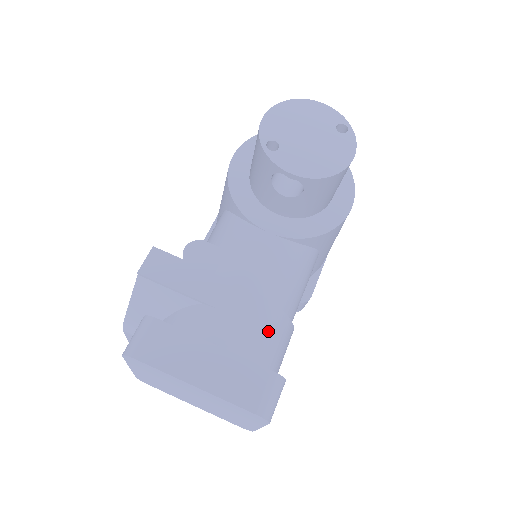
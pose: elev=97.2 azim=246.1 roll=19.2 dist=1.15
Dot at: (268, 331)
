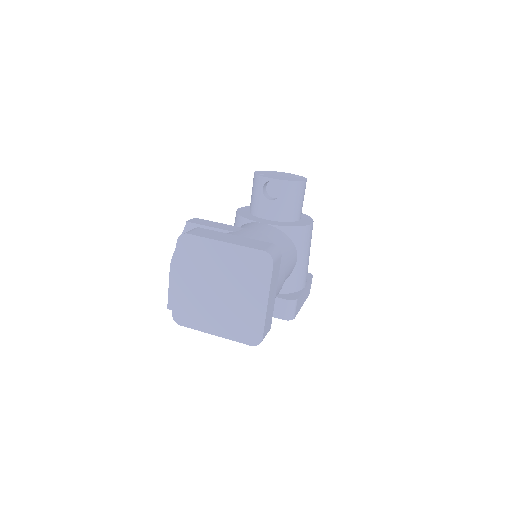
Dot at: occluded
